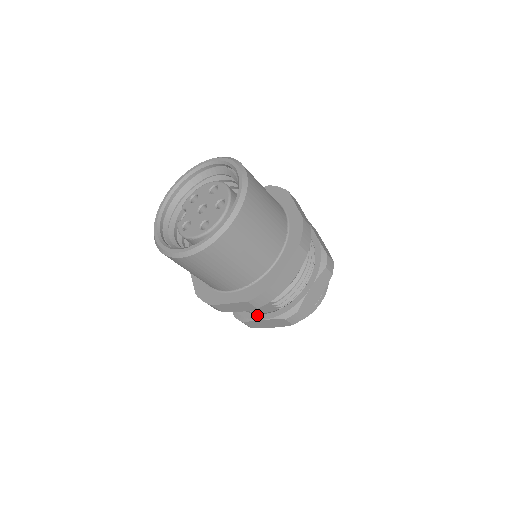
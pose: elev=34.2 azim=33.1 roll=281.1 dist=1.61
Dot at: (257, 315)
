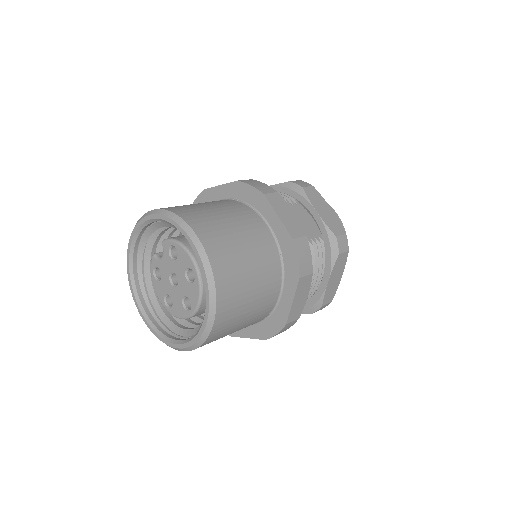
Dot at: occluded
